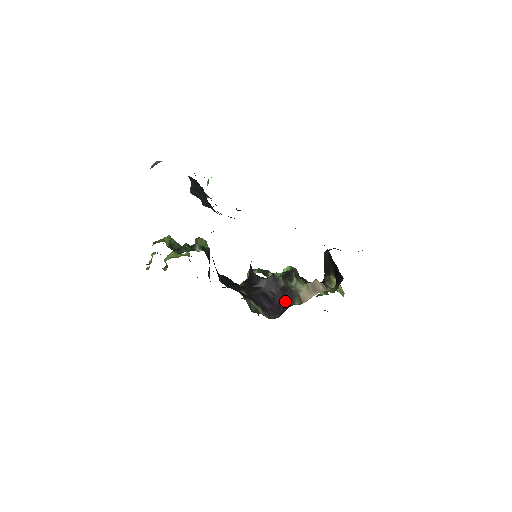
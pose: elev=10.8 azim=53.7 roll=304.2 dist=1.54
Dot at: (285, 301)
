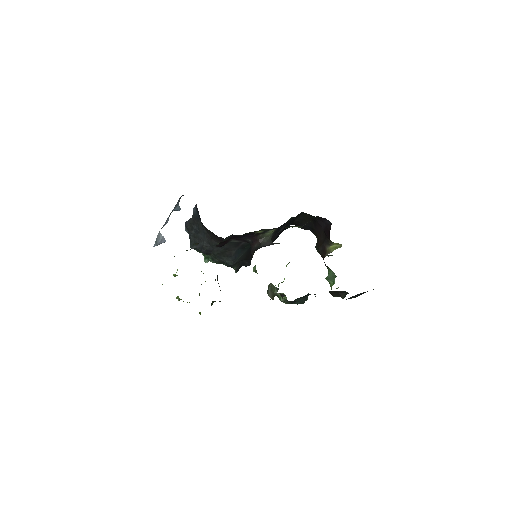
Dot at: occluded
